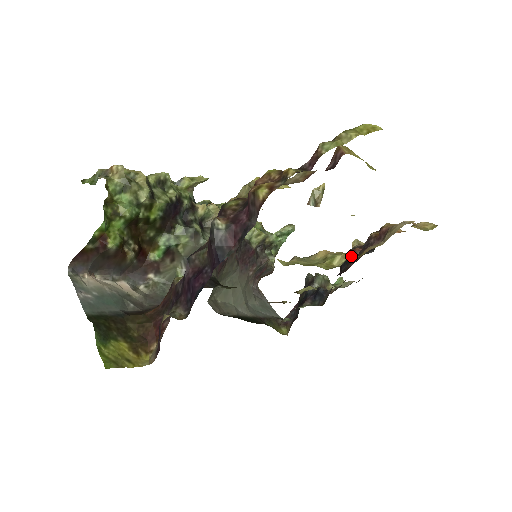
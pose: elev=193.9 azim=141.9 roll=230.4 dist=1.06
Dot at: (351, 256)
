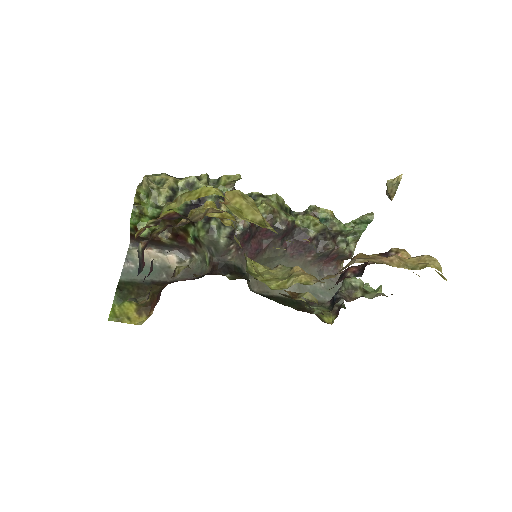
Dot at: (296, 282)
